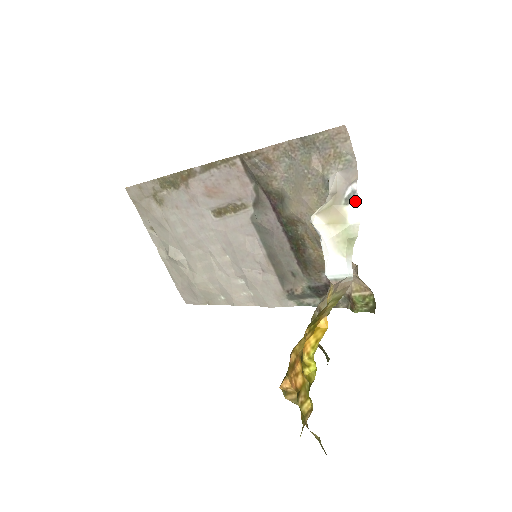
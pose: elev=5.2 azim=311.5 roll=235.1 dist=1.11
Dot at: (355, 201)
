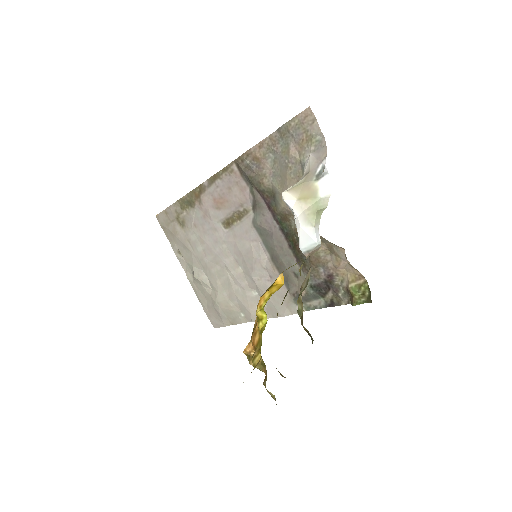
Dot at: (325, 176)
